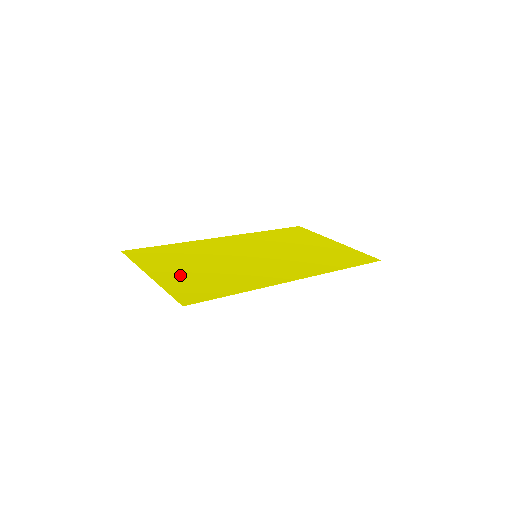
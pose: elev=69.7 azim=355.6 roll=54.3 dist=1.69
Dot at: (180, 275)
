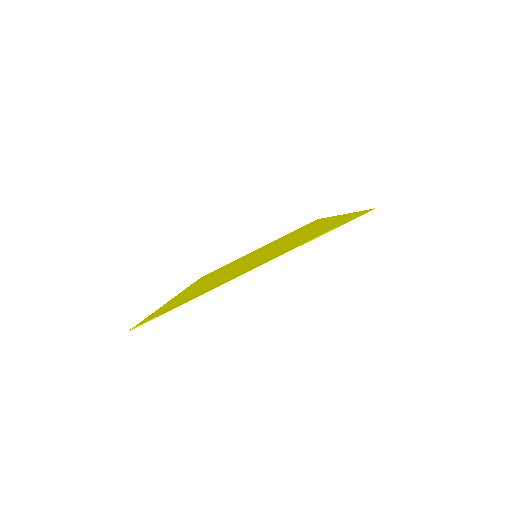
Dot at: (272, 255)
